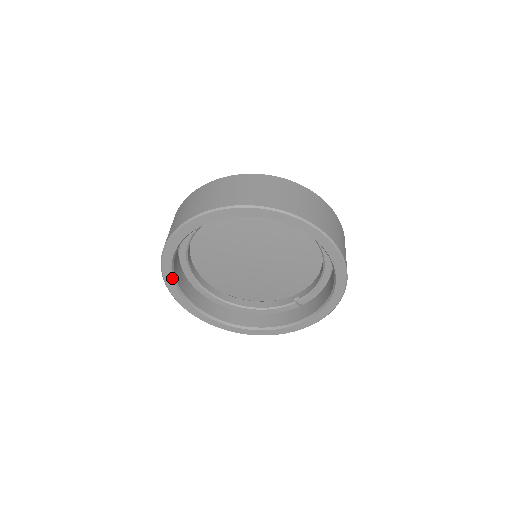
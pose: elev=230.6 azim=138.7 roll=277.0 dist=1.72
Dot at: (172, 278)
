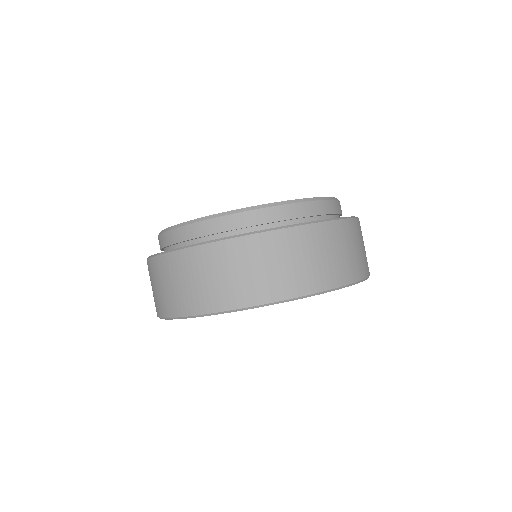
Dot at: occluded
